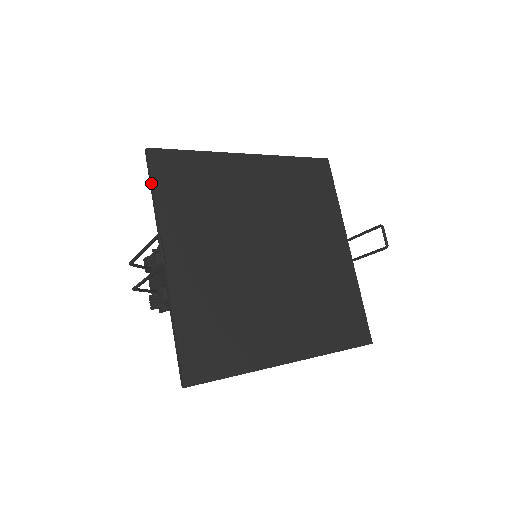
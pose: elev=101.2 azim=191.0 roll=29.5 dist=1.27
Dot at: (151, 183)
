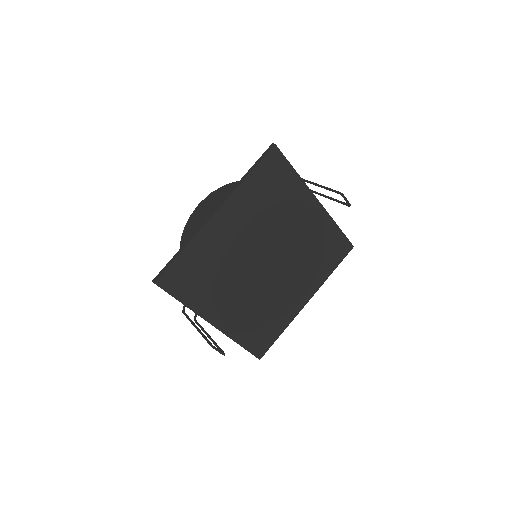
Dot at: occluded
